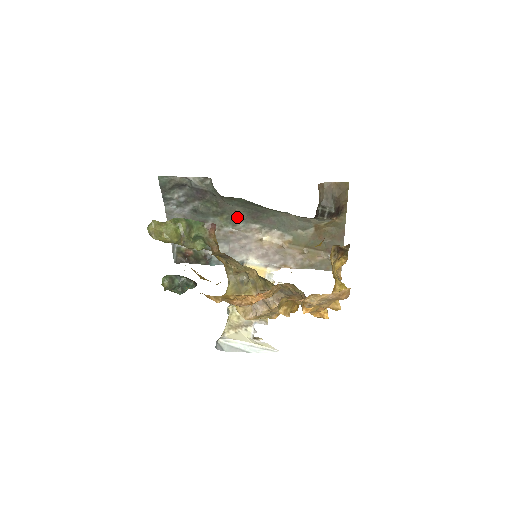
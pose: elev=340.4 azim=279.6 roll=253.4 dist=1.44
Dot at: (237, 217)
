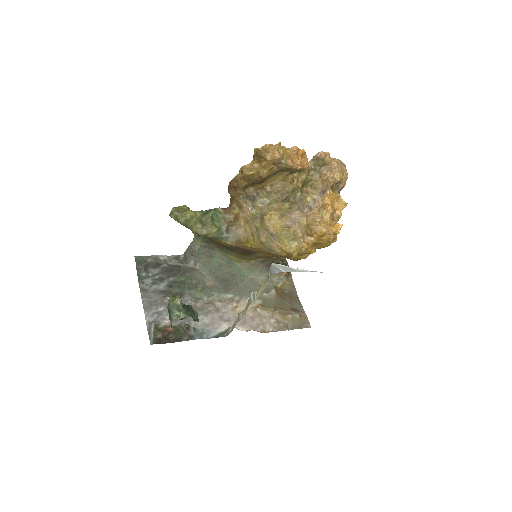
Dot at: (211, 287)
